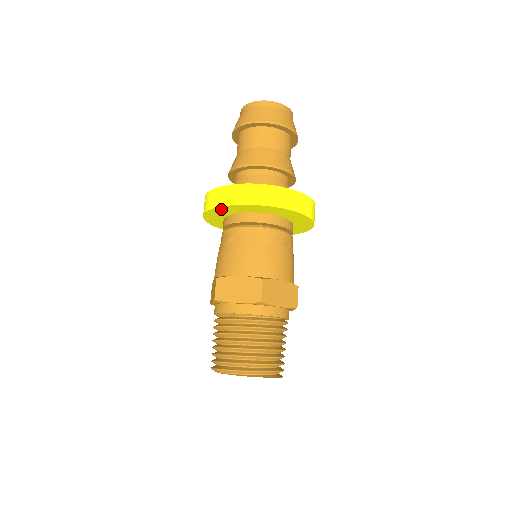
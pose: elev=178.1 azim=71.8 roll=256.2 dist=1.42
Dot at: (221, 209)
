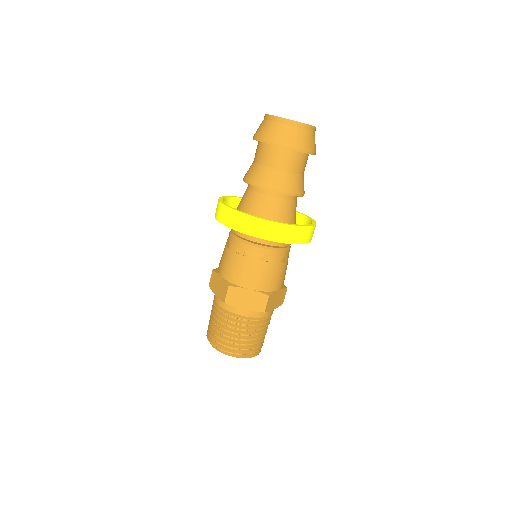
Dot at: occluded
